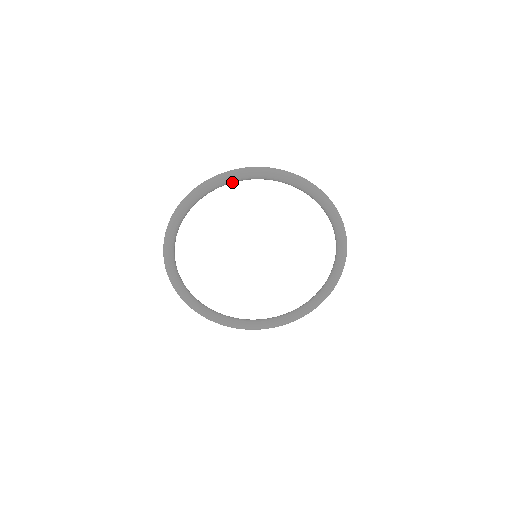
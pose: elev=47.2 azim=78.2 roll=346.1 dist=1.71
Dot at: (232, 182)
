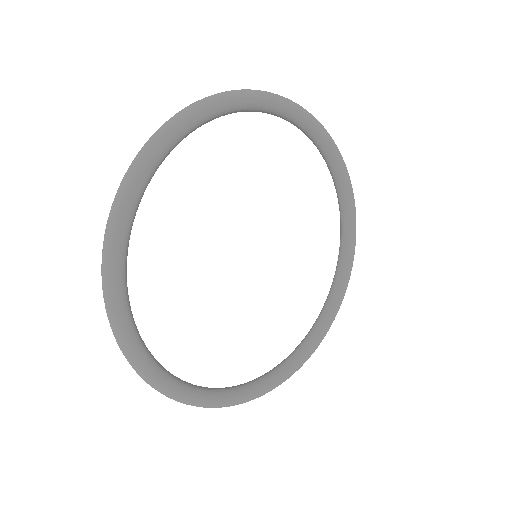
Dot at: (282, 114)
